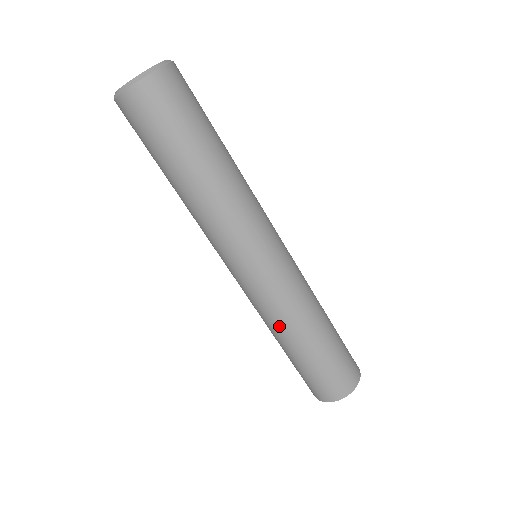
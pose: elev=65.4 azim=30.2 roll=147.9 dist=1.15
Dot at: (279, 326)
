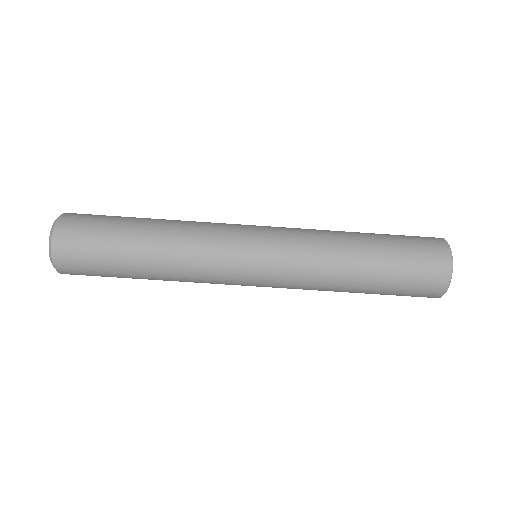
Dot at: (329, 270)
